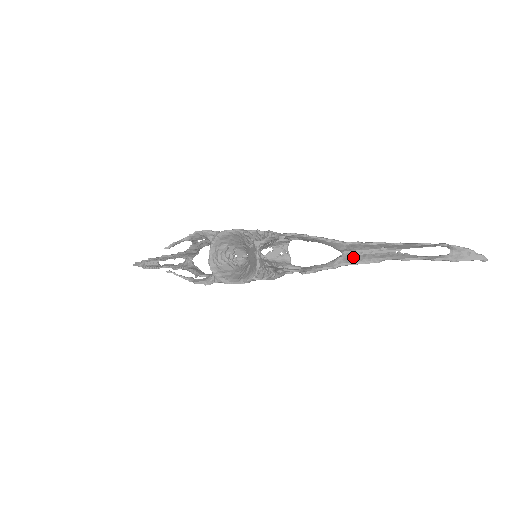
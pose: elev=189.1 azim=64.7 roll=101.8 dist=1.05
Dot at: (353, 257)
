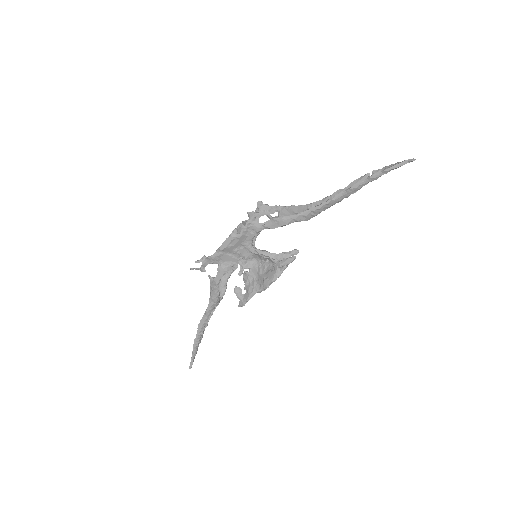
Dot at: (315, 210)
